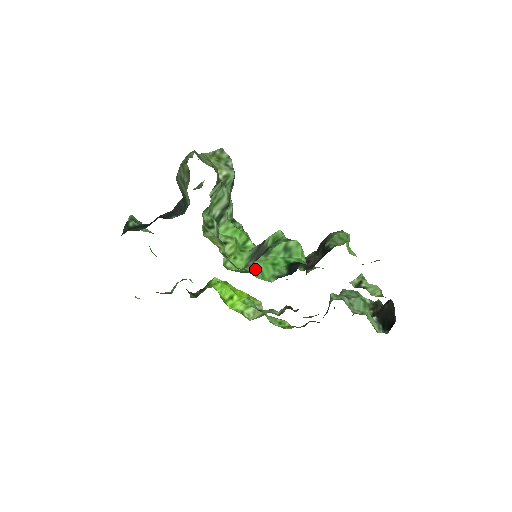
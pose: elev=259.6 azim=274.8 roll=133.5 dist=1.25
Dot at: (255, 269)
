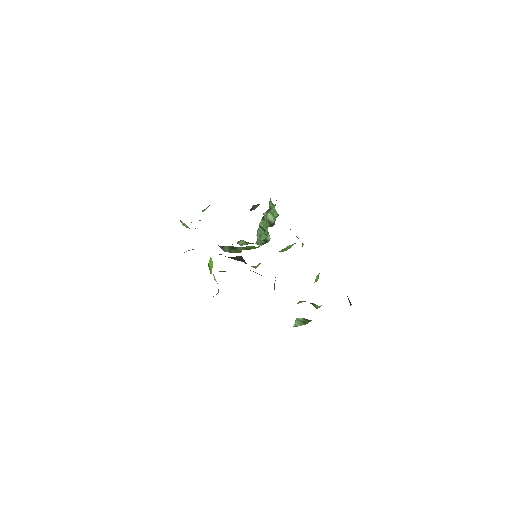
Dot at: occluded
